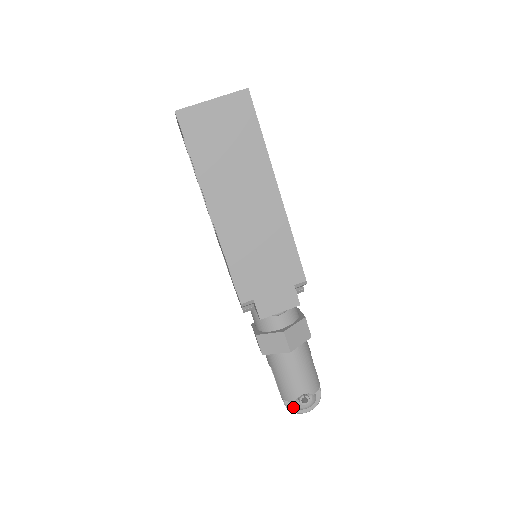
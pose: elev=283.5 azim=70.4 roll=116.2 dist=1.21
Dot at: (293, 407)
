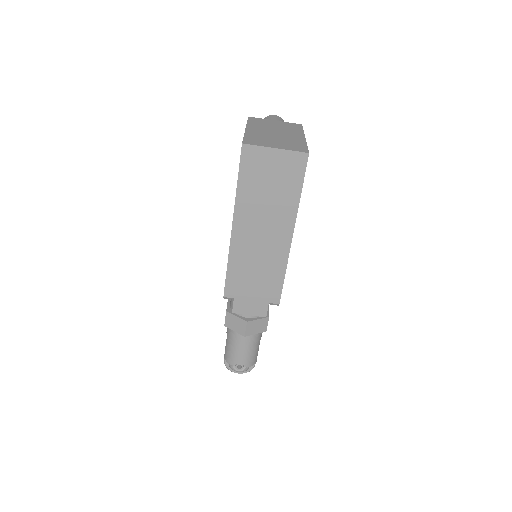
Dot at: (229, 366)
